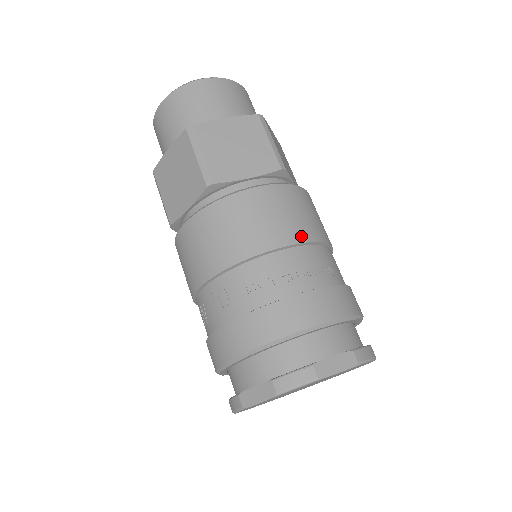
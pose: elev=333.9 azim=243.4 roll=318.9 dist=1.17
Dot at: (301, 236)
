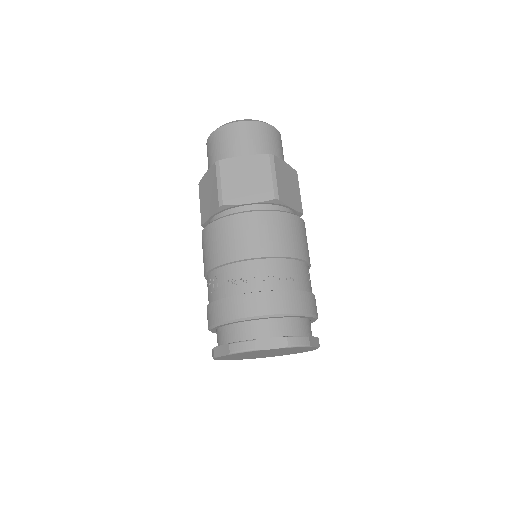
Dot at: (273, 251)
